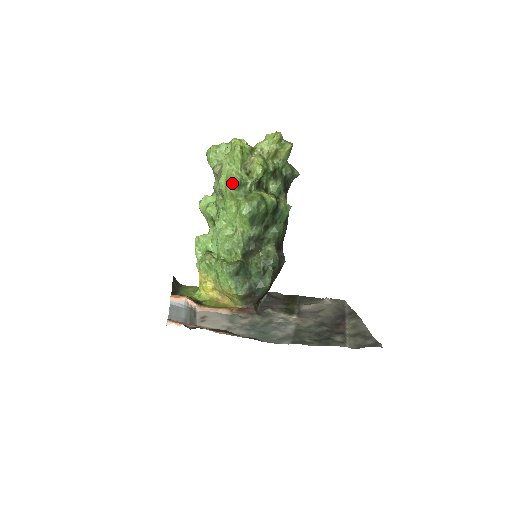
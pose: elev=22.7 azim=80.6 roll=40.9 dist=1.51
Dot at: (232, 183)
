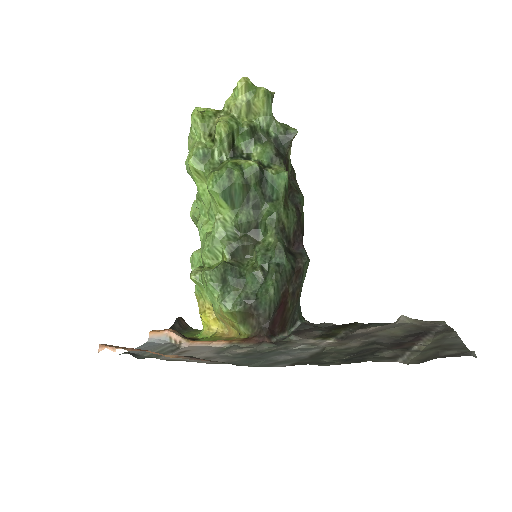
Dot at: (192, 155)
